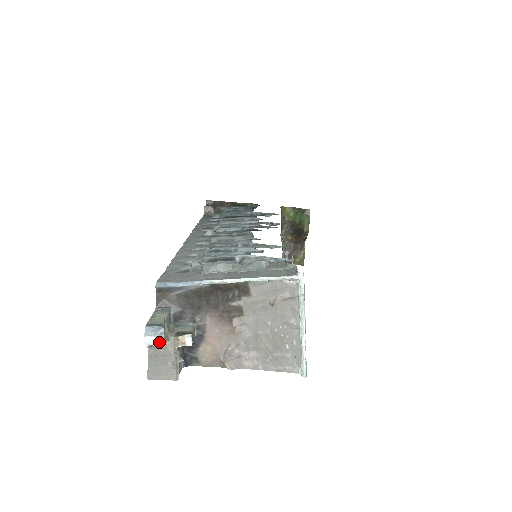
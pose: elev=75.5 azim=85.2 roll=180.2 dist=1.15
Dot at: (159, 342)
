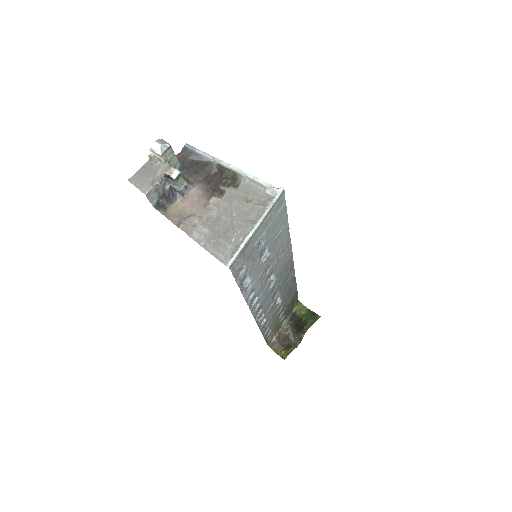
Dot at: (160, 150)
